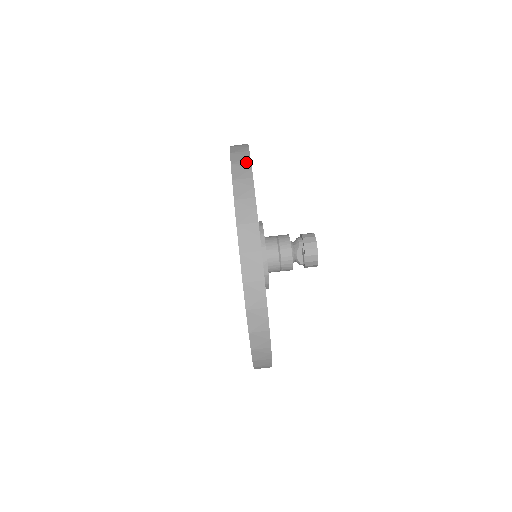
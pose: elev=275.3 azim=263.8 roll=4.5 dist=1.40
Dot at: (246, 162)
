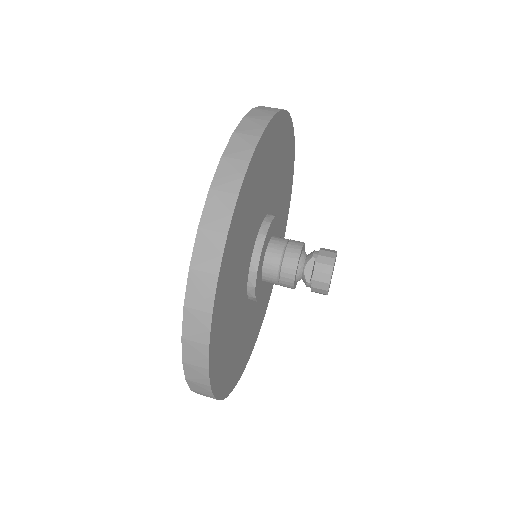
Dot at: (272, 110)
